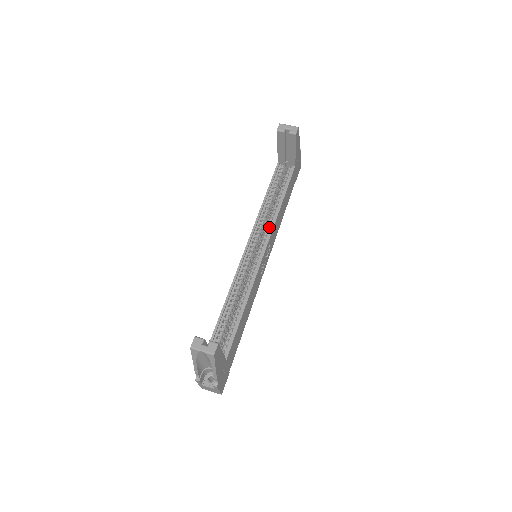
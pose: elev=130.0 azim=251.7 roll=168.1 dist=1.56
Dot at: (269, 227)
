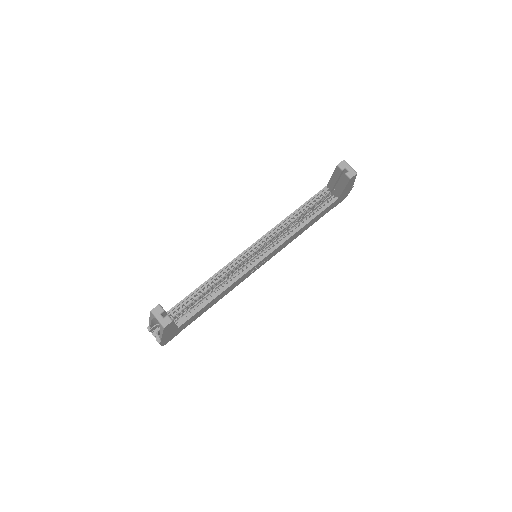
Dot at: (281, 239)
